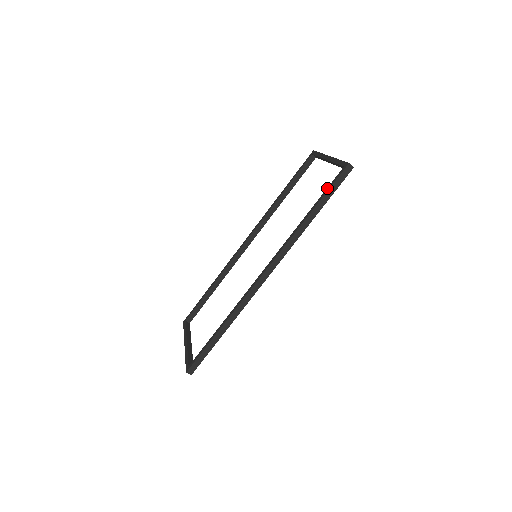
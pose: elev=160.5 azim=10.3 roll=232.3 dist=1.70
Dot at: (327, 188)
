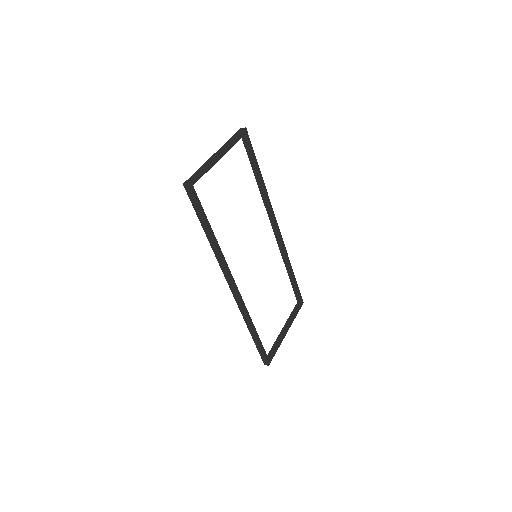
Dot at: occluded
